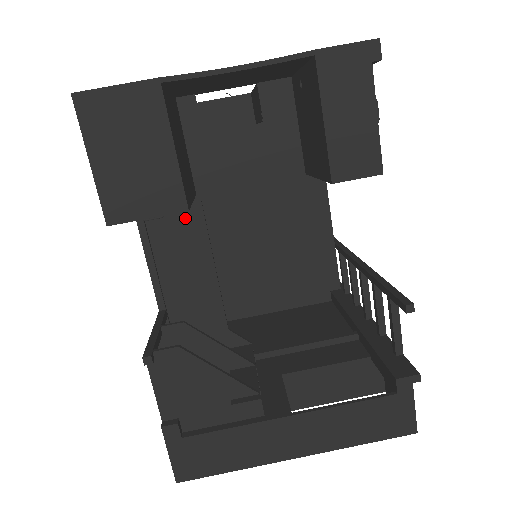
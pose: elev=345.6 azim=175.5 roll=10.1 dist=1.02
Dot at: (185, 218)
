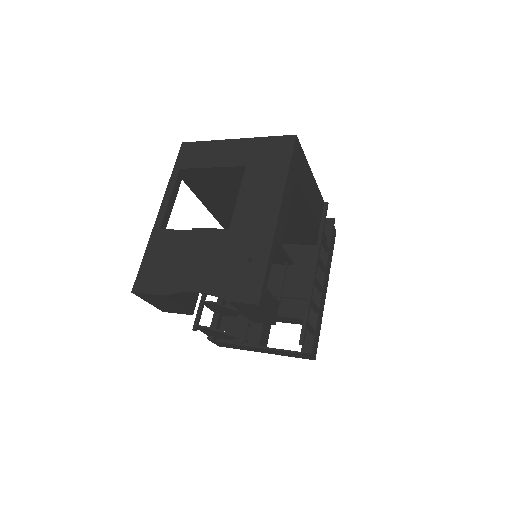
Dot at: occluded
